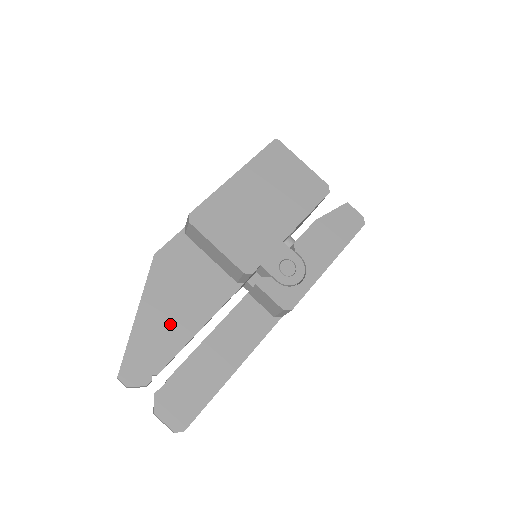
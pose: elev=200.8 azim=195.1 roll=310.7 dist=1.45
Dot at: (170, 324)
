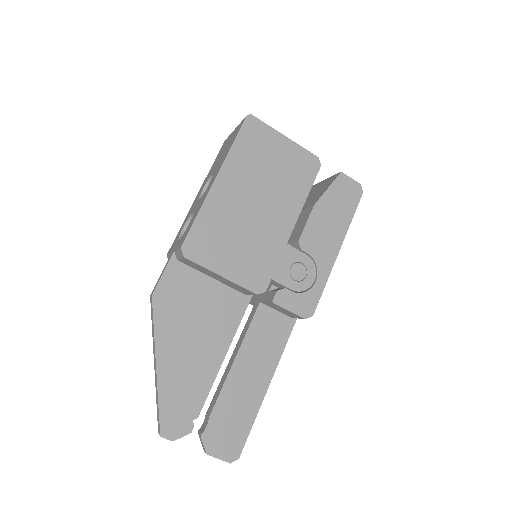
Dot at: (193, 364)
